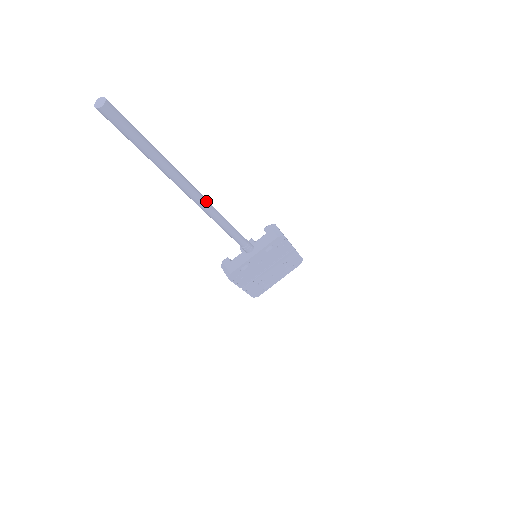
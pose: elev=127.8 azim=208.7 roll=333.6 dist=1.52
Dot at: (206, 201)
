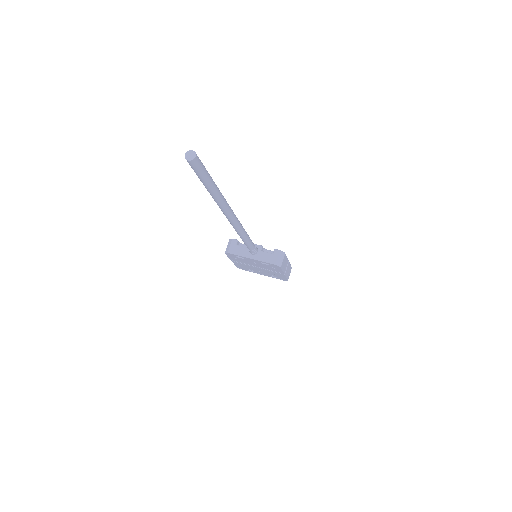
Dot at: (236, 222)
